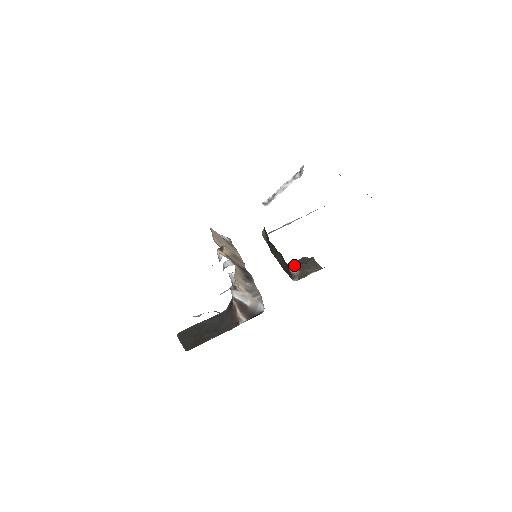
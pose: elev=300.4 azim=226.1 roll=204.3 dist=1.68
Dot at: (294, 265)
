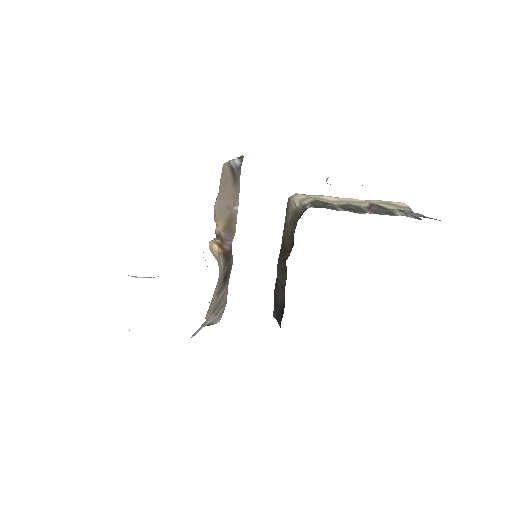
Dot at: occluded
